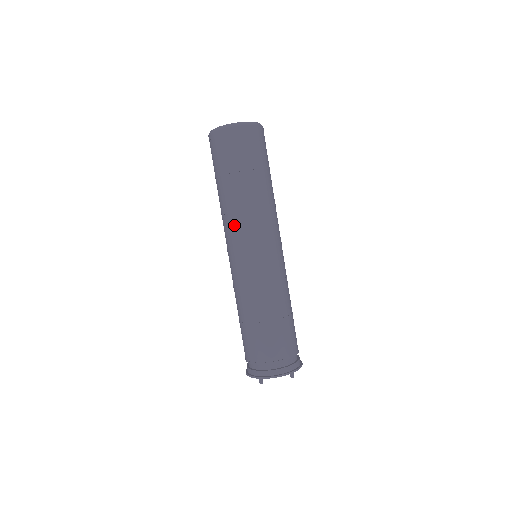
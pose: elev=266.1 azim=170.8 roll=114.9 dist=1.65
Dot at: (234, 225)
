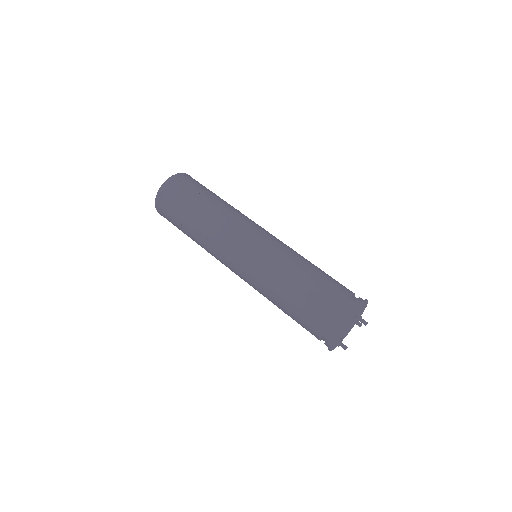
Dot at: (236, 218)
